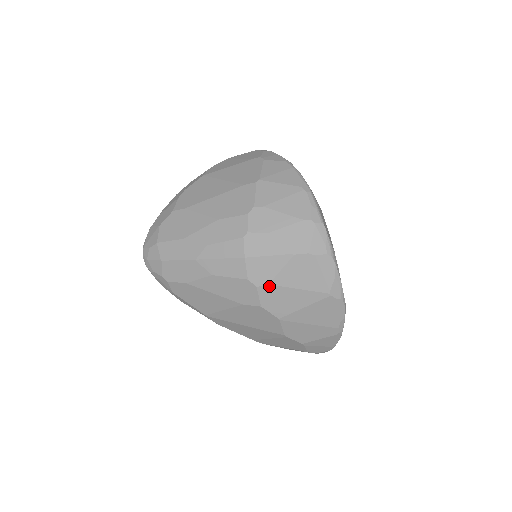
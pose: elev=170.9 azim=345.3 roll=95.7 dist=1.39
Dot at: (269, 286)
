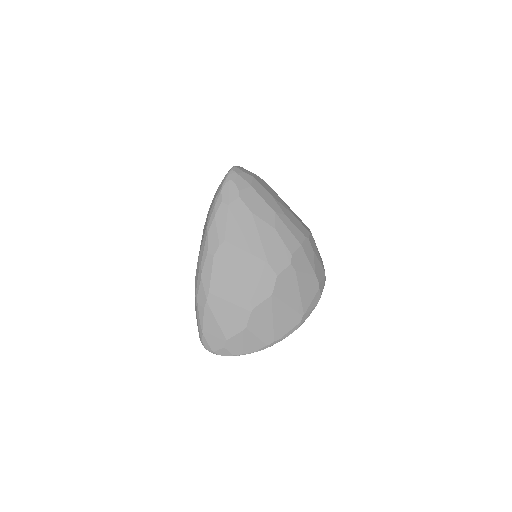
Dot at: (294, 272)
